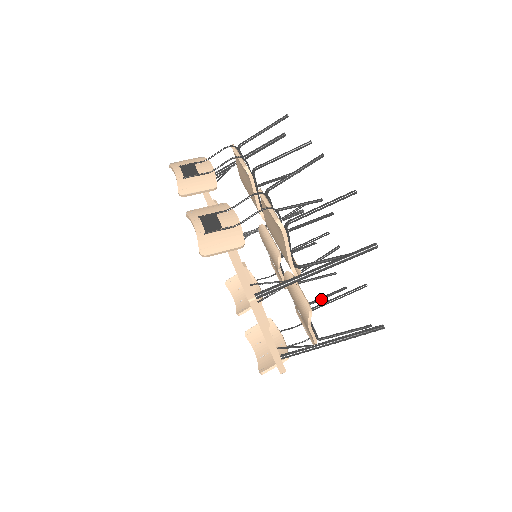
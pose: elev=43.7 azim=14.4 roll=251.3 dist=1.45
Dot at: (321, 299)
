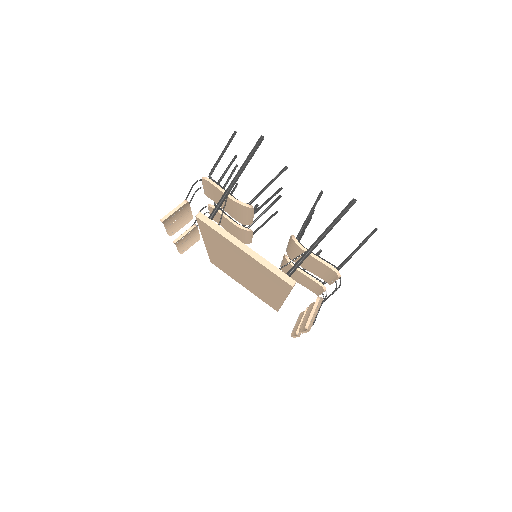
Dot at: occluded
